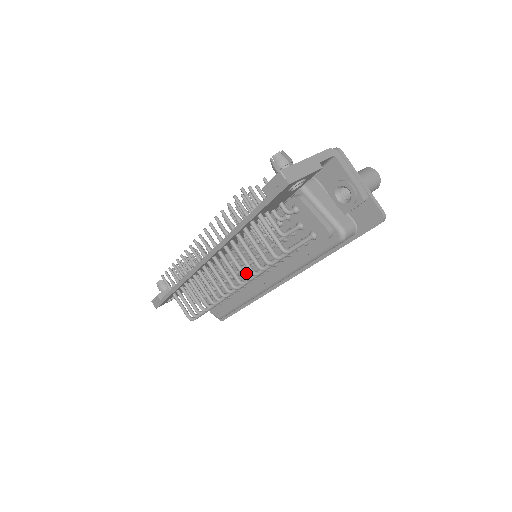
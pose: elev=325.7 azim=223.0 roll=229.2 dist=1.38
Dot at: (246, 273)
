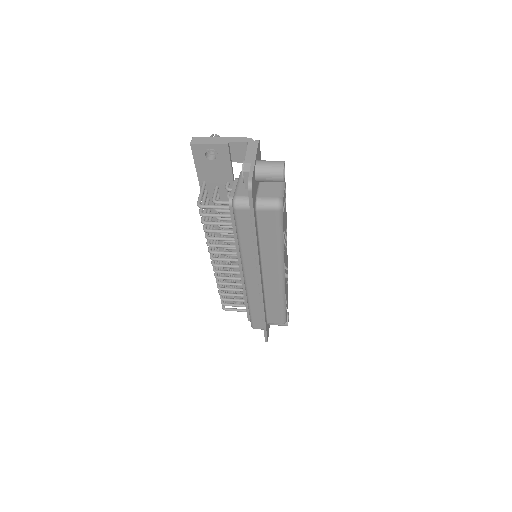
Dot at: occluded
